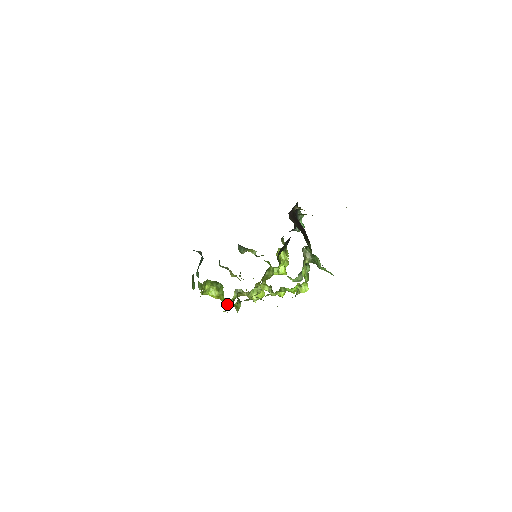
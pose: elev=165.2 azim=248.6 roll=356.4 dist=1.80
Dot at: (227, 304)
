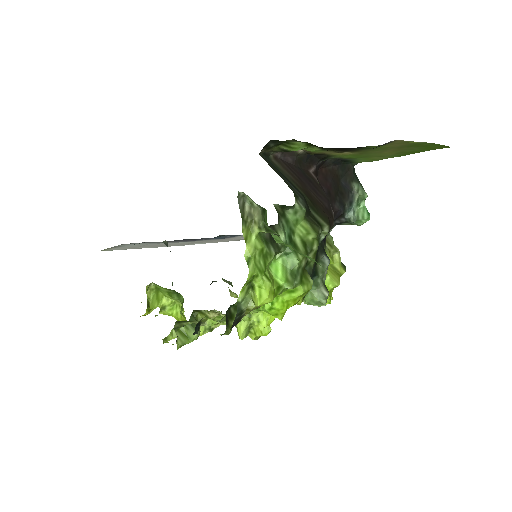
Dot at: occluded
